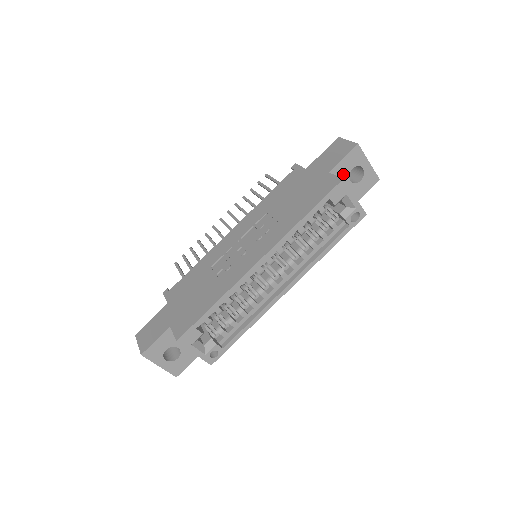
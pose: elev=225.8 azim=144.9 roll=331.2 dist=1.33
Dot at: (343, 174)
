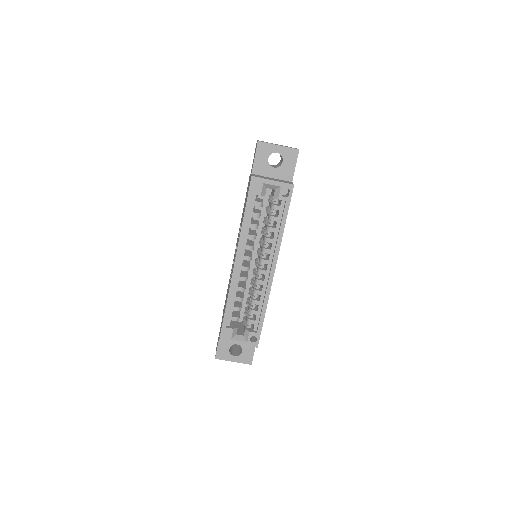
Dot at: (264, 167)
